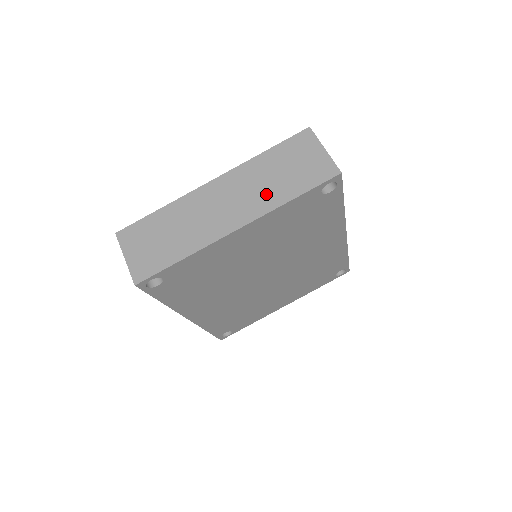
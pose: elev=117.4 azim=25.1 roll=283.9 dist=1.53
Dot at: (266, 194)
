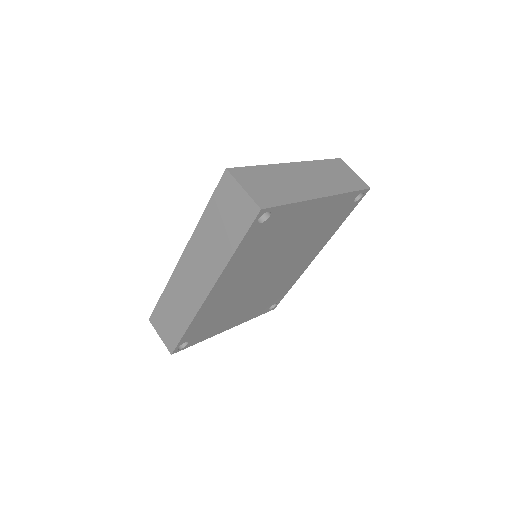
Dot at: (332, 183)
